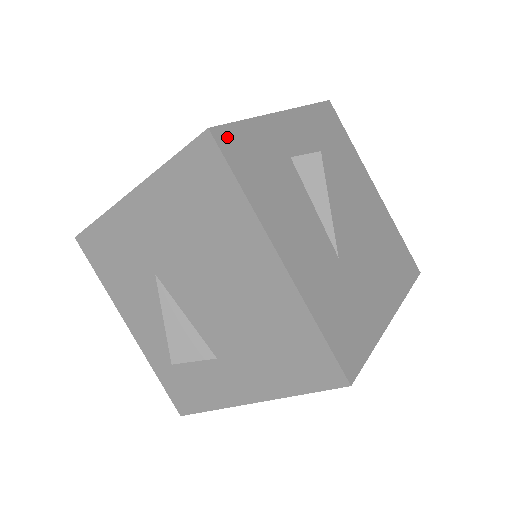
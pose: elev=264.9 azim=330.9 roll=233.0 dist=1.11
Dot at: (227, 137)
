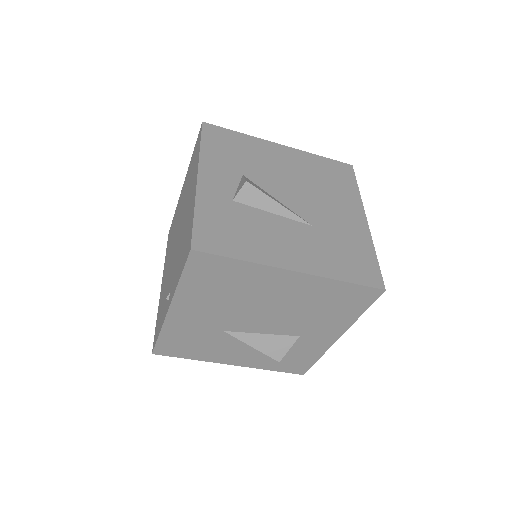
Dot at: (201, 240)
